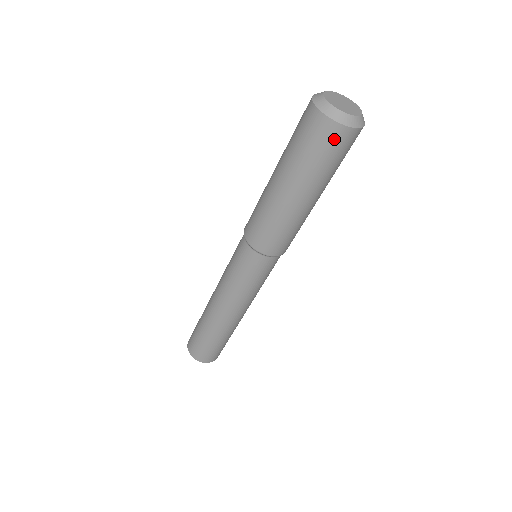
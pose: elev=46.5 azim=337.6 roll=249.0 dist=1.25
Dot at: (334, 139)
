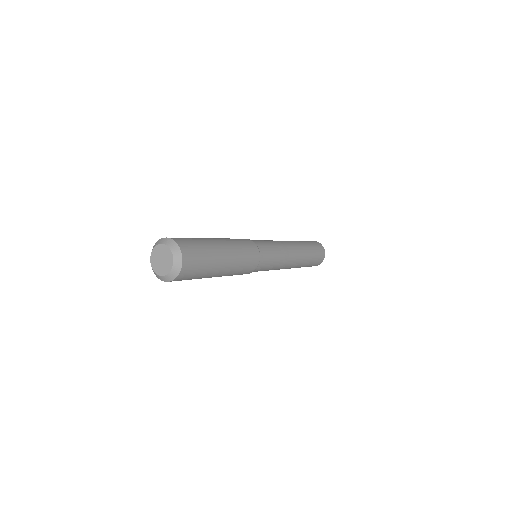
Dot at: (188, 273)
